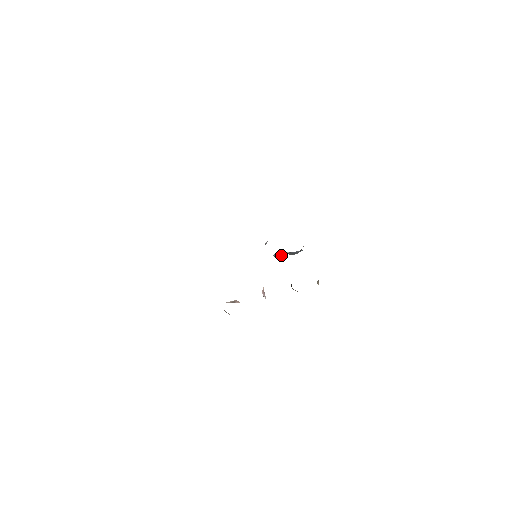
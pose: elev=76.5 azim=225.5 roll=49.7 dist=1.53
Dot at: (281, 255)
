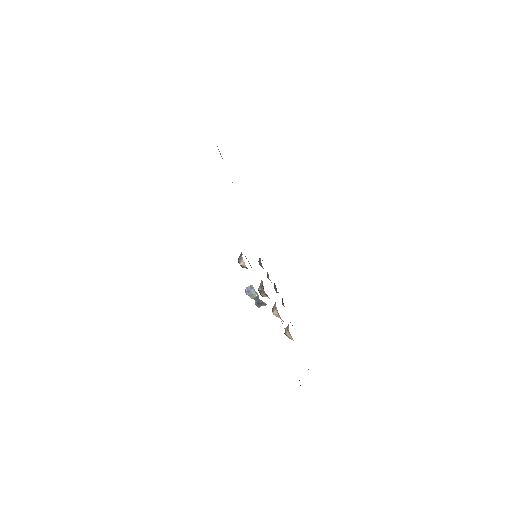
Dot at: (251, 294)
